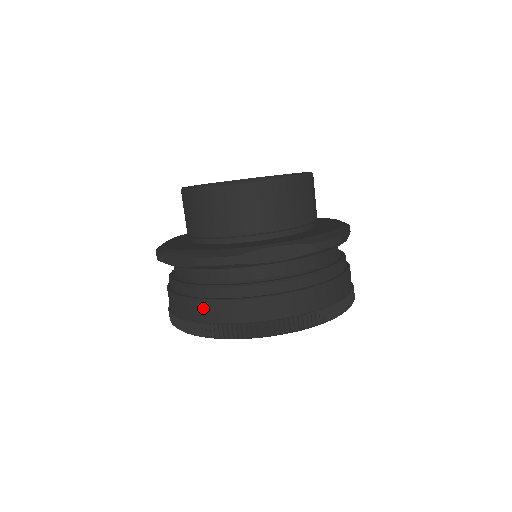
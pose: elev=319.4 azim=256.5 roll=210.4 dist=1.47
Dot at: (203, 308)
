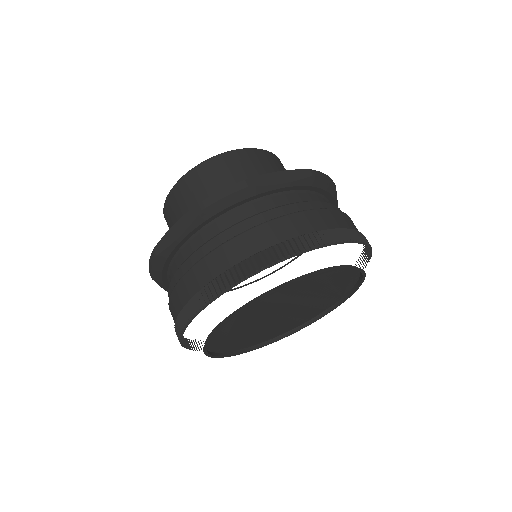
Dot at: (221, 255)
